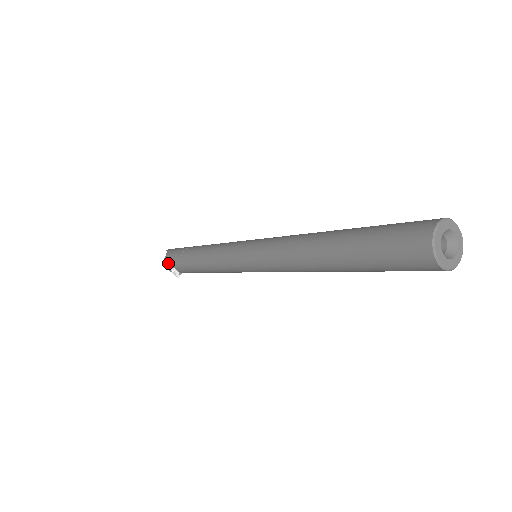
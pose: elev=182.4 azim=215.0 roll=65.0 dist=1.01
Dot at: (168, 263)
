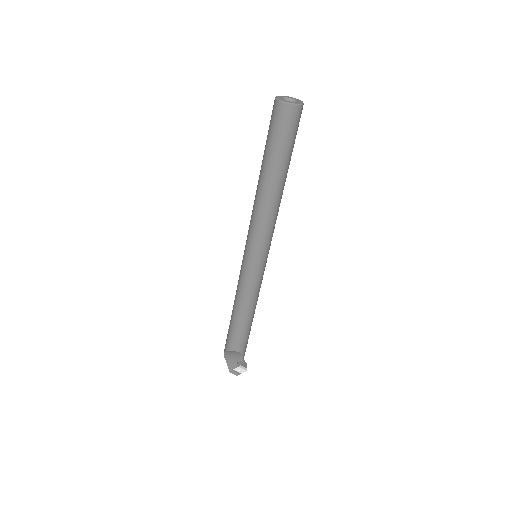
Dot at: (233, 370)
